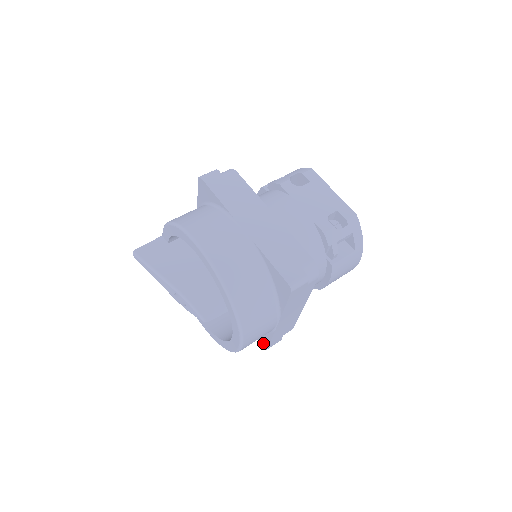
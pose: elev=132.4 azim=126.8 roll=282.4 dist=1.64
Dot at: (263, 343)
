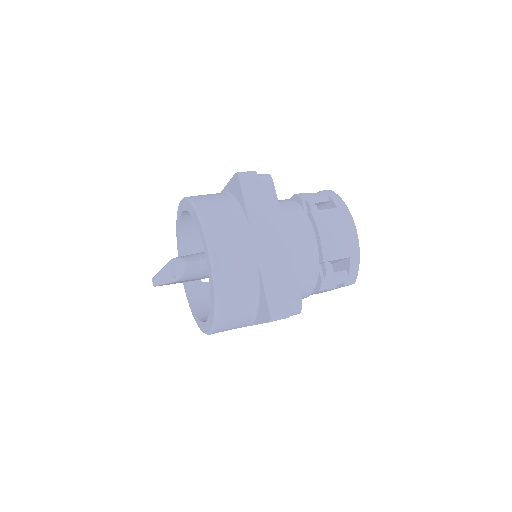
Dot at: (266, 314)
